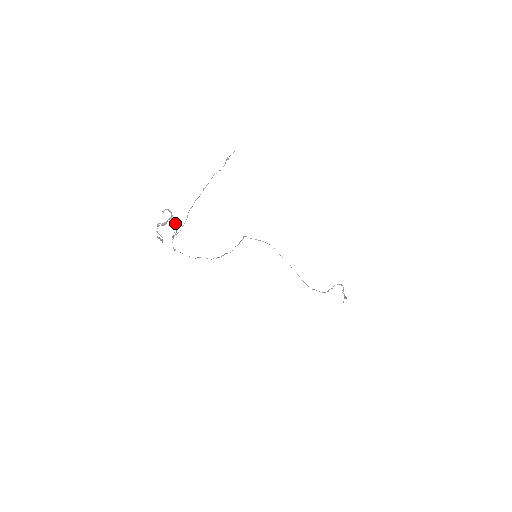
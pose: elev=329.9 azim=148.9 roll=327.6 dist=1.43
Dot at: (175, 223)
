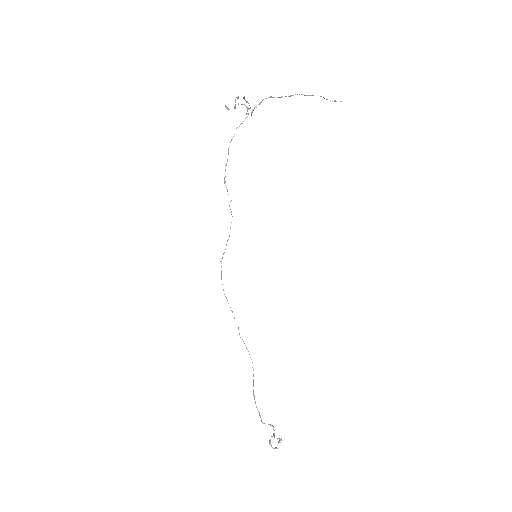
Dot at: (251, 113)
